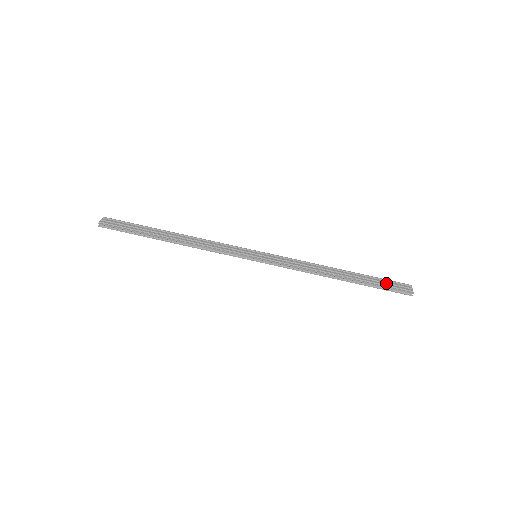
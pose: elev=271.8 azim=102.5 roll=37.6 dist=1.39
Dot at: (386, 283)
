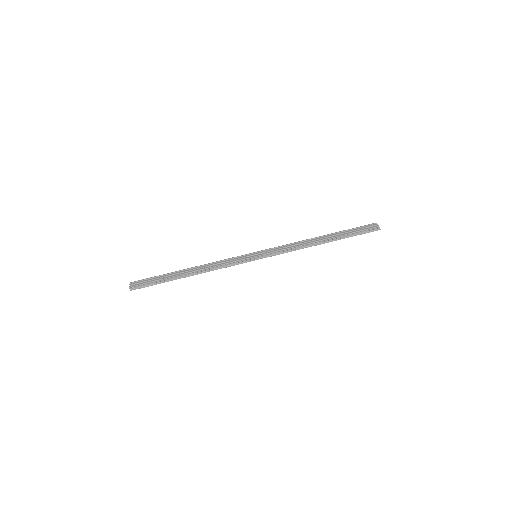
Dot at: (358, 230)
